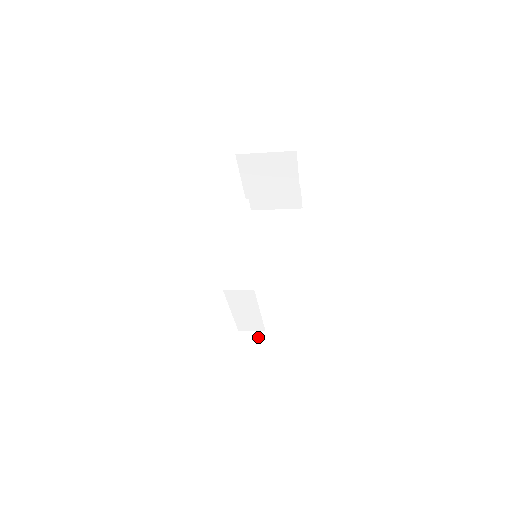
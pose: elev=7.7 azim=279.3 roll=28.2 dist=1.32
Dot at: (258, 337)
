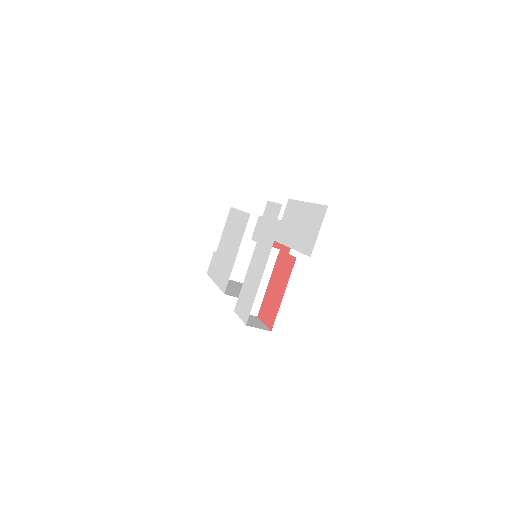
Dot at: (253, 317)
